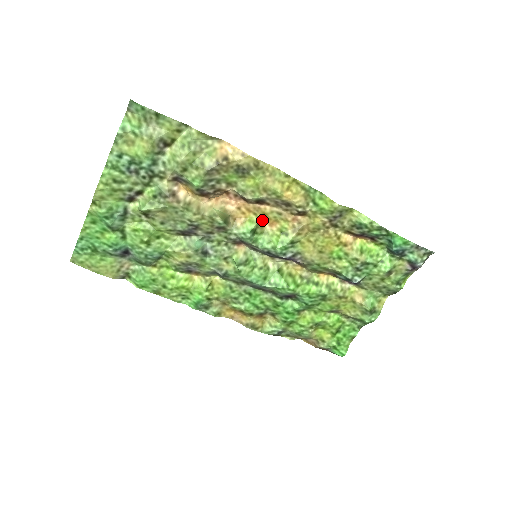
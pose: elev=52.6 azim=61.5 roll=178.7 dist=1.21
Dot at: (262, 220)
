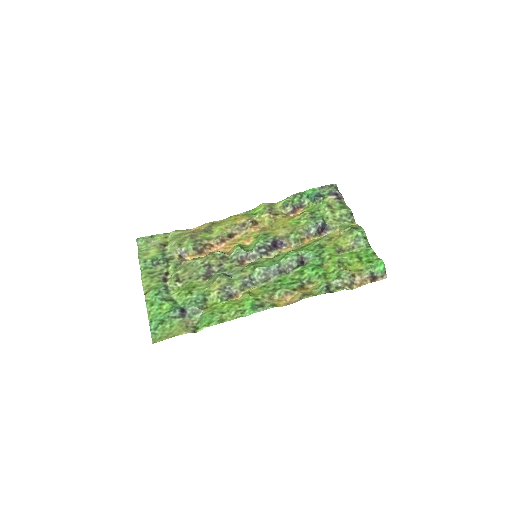
Dot at: (242, 243)
